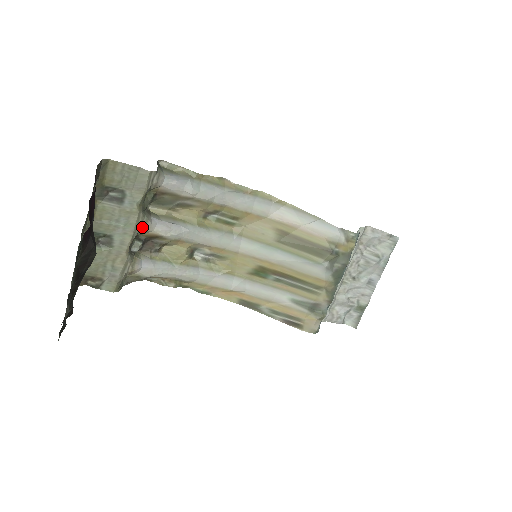
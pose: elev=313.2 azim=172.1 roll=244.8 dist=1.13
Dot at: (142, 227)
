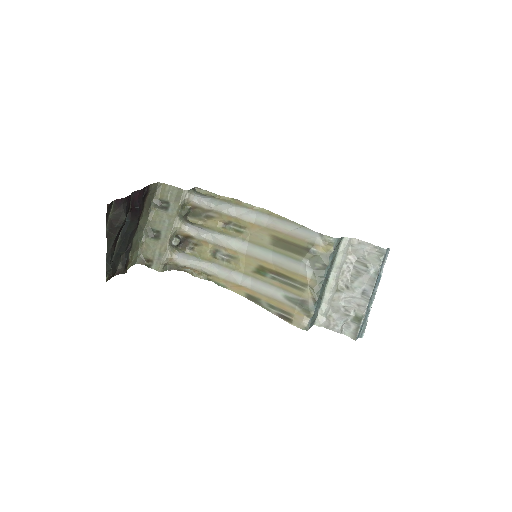
Dot at: (178, 227)
